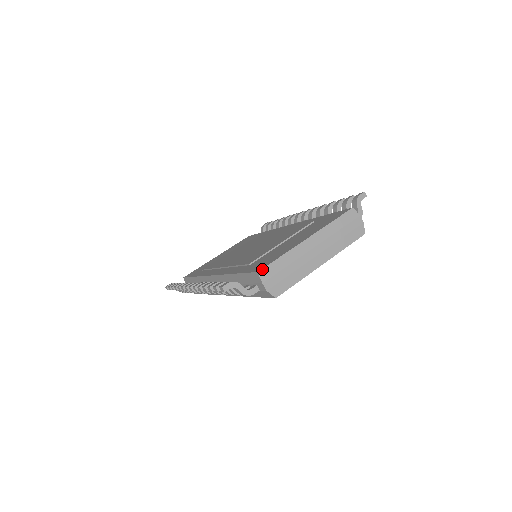
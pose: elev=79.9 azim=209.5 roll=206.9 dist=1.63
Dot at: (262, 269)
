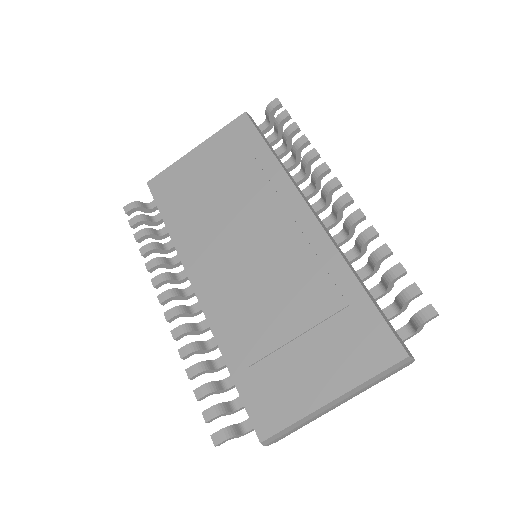
Dot at: (266, 440)
